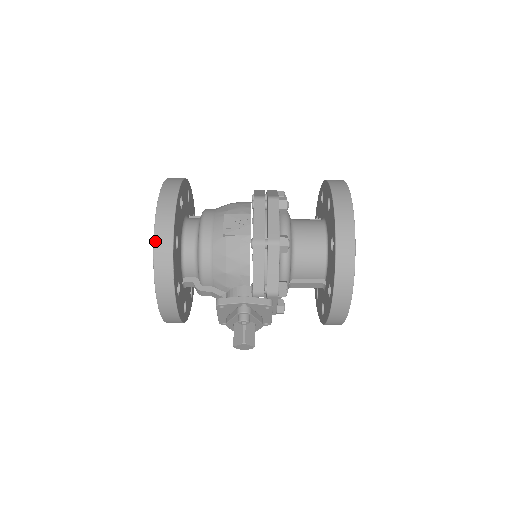
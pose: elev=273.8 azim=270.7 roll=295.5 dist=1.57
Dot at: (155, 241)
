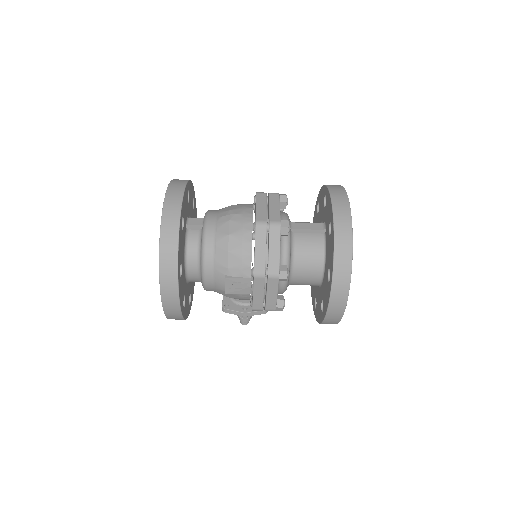
Dot at: (167, 317)
